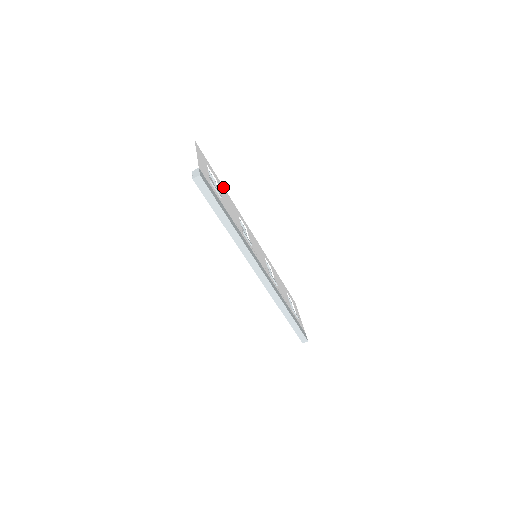
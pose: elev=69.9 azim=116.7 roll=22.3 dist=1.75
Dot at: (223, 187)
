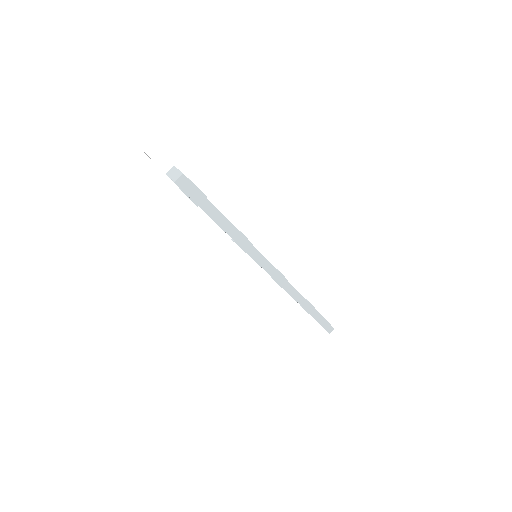
Dot at: occluded
